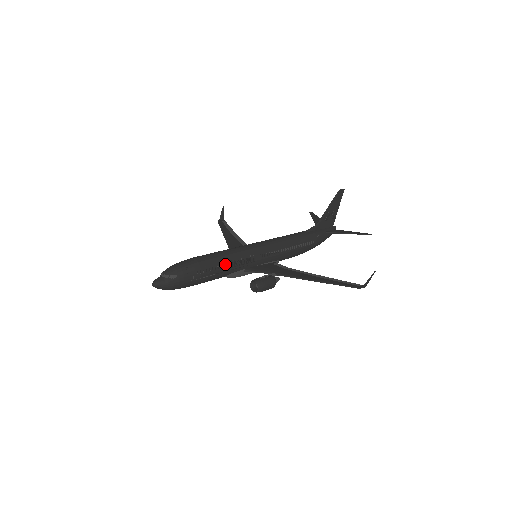
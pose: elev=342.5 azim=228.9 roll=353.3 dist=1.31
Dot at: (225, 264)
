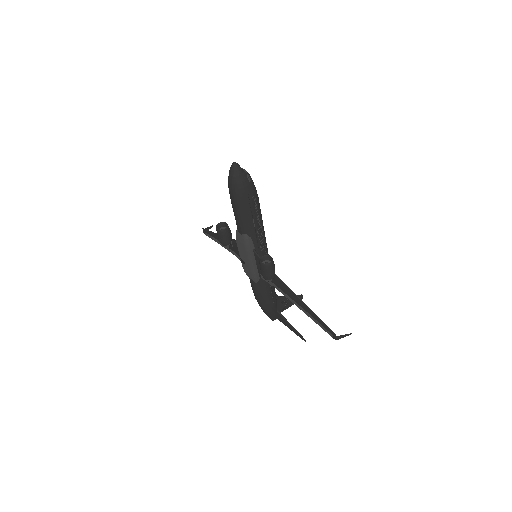
Dot at: (260, 224)
